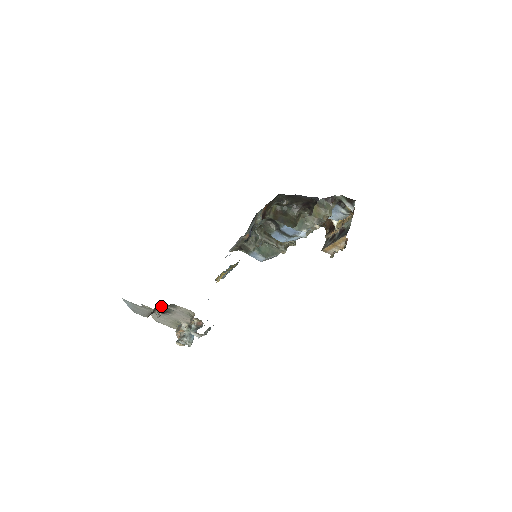
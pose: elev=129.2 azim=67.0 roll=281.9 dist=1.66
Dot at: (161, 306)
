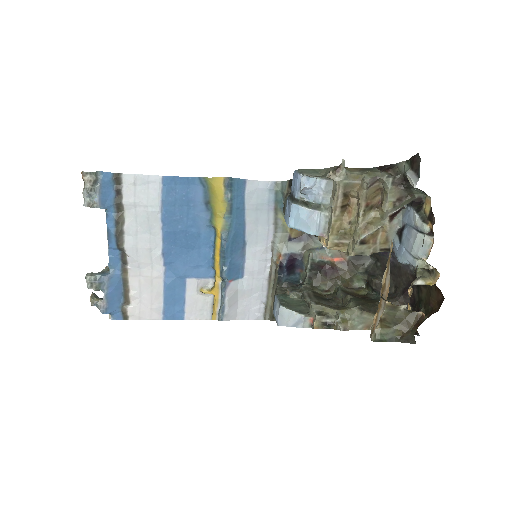
Dot at: occluded
